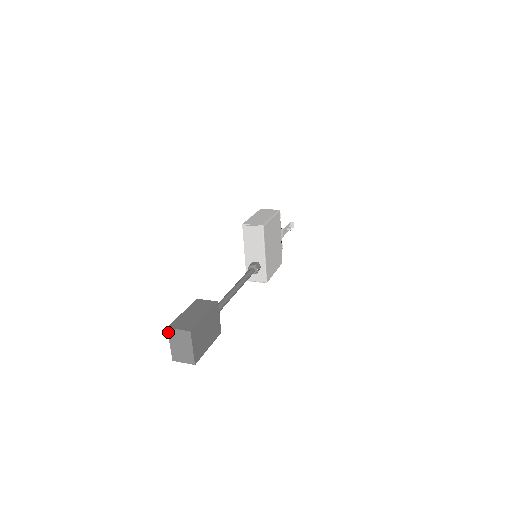
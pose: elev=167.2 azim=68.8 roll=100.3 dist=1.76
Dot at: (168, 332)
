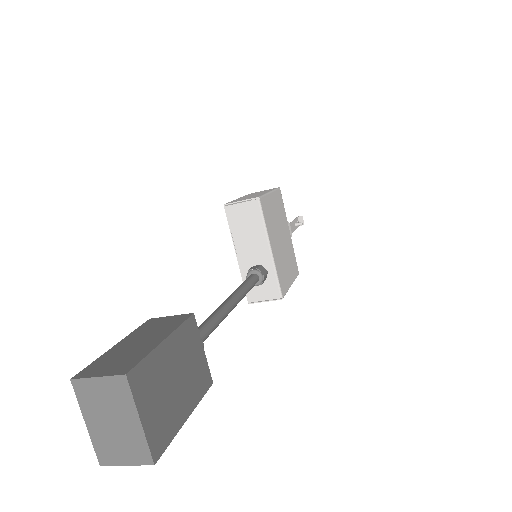
Dot at: (75, 391)
